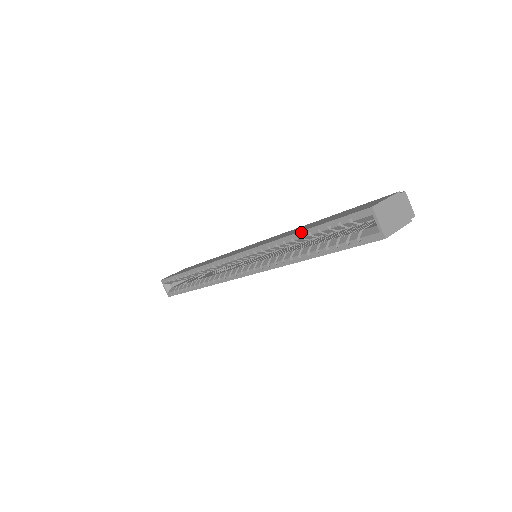
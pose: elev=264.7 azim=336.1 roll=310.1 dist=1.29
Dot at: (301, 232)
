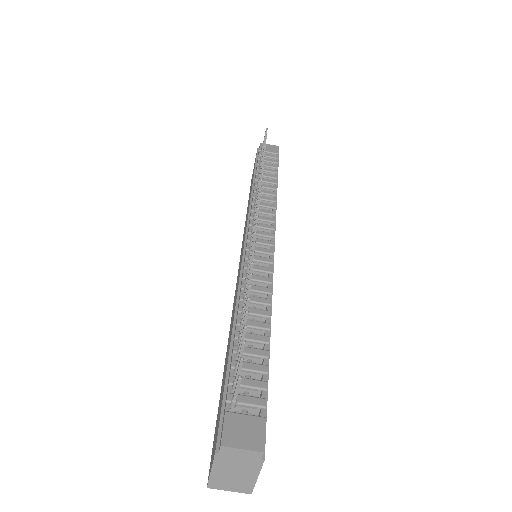
Dot at: occluded
